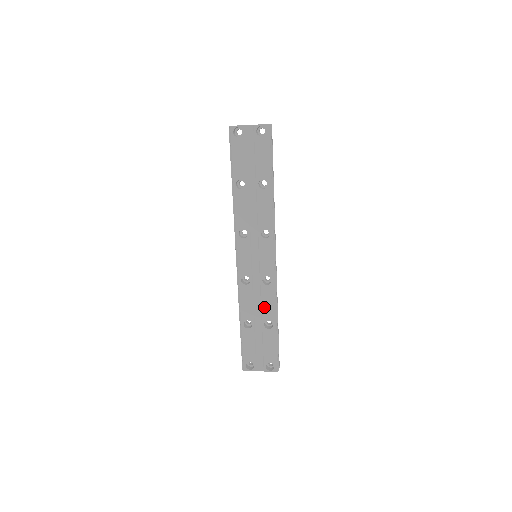
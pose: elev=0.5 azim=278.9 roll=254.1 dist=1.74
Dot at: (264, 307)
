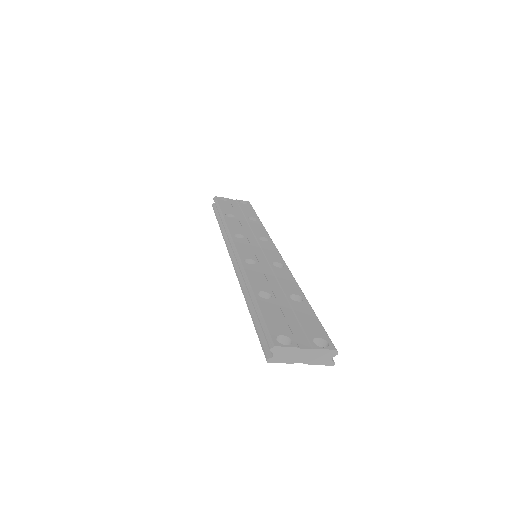
Dot at: (283, 283)
